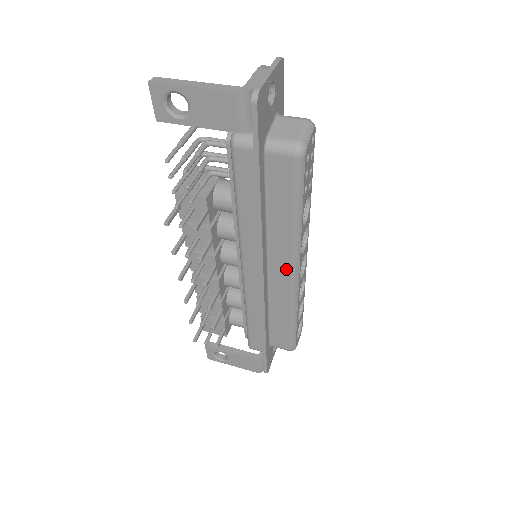
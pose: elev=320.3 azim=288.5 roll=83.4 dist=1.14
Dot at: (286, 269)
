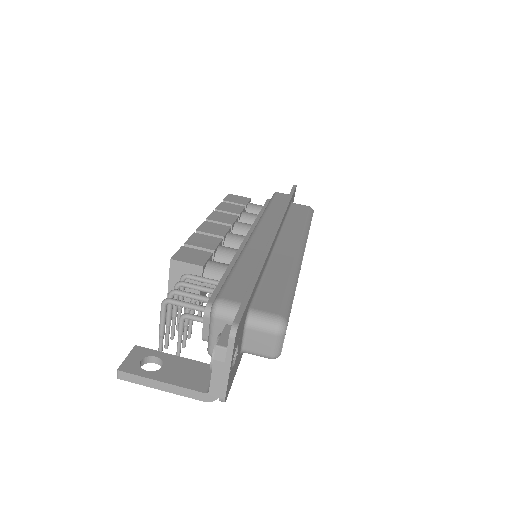
Dot at: occluded
